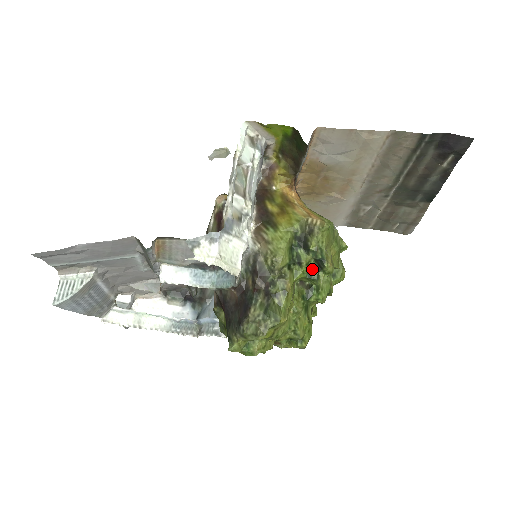
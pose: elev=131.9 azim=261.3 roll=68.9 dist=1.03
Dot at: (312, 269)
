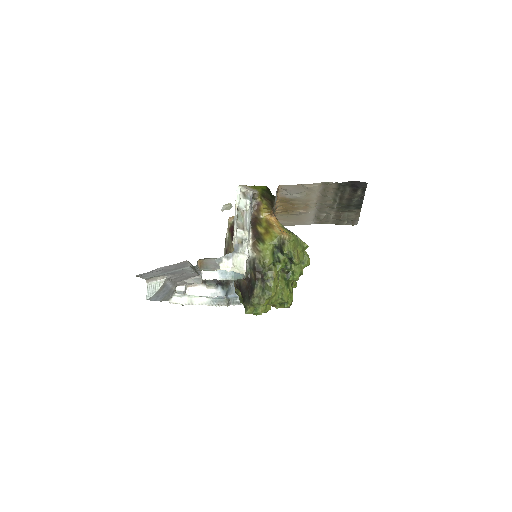
Dot at: (287, 263)
